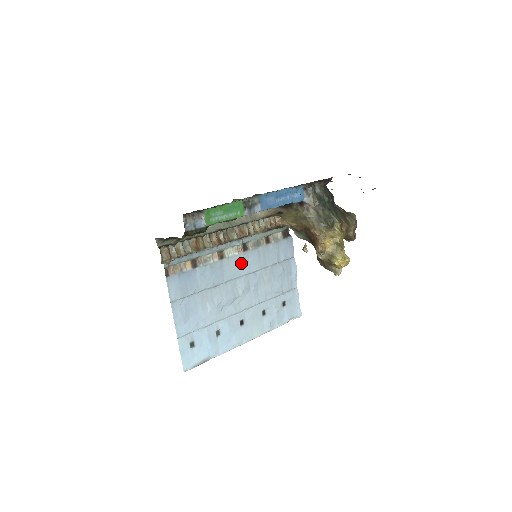
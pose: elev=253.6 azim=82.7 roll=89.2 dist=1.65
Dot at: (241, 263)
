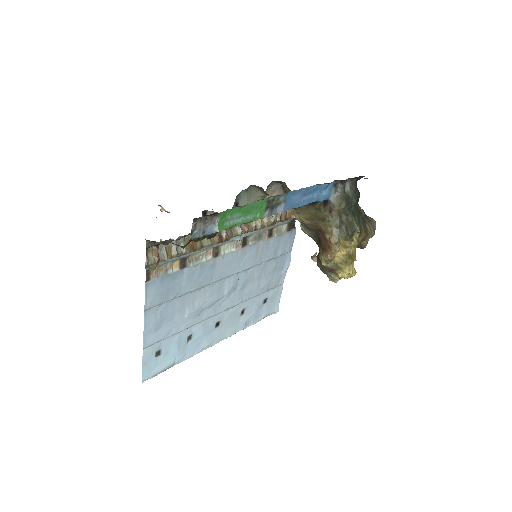
Dot at: (236, 260)
